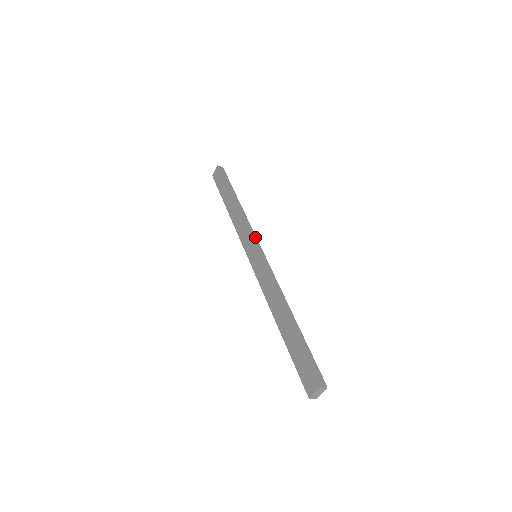
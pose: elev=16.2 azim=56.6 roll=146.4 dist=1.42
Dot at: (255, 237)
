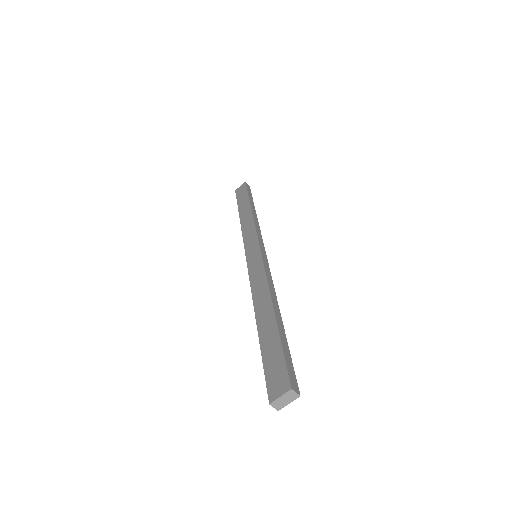
Dot at: (262, 240)
